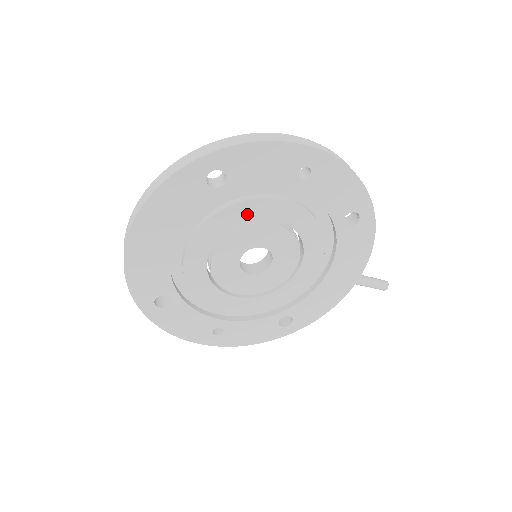
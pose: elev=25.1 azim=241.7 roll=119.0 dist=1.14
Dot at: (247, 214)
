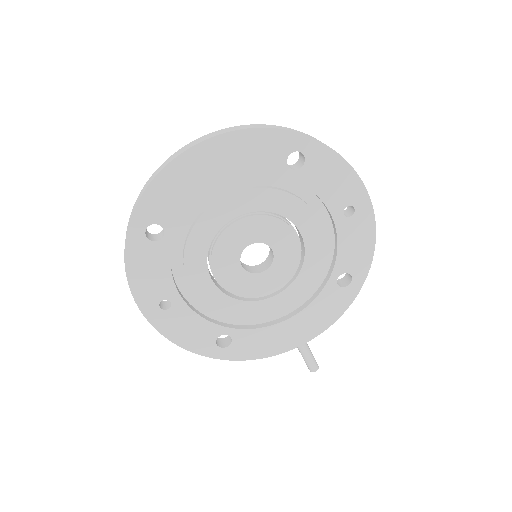
Dot at: (288, 209)
